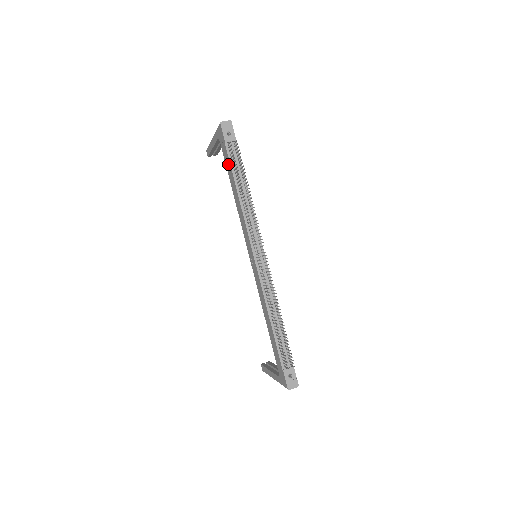
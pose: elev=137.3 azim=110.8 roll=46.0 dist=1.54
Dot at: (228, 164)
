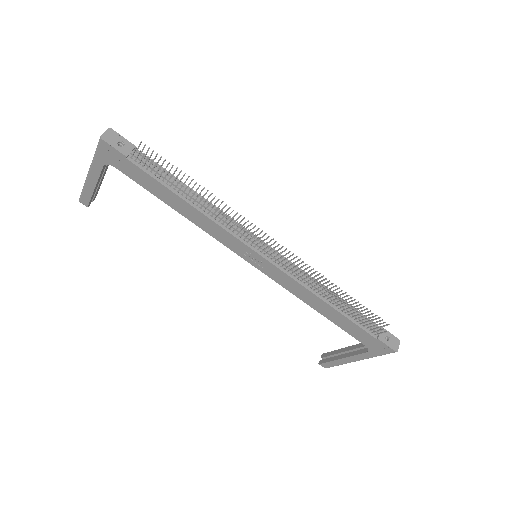
Dot at: (147, 181)
